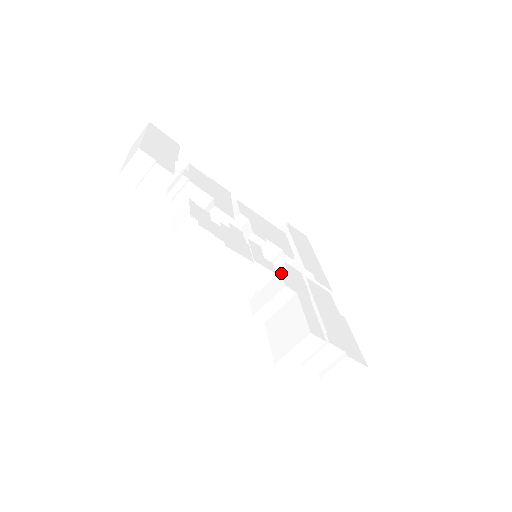
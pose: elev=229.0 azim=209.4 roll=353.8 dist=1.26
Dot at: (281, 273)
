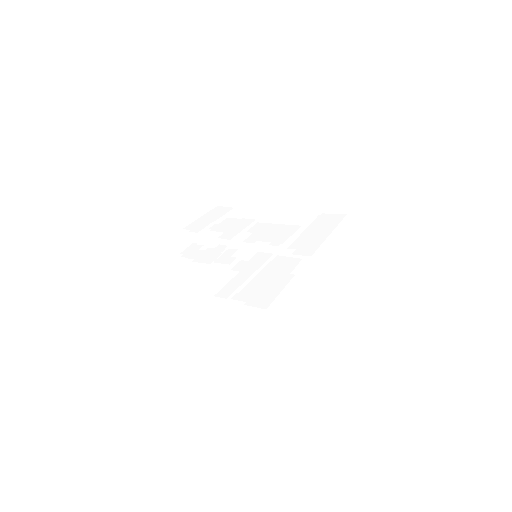
Dot at: (238, 262)
